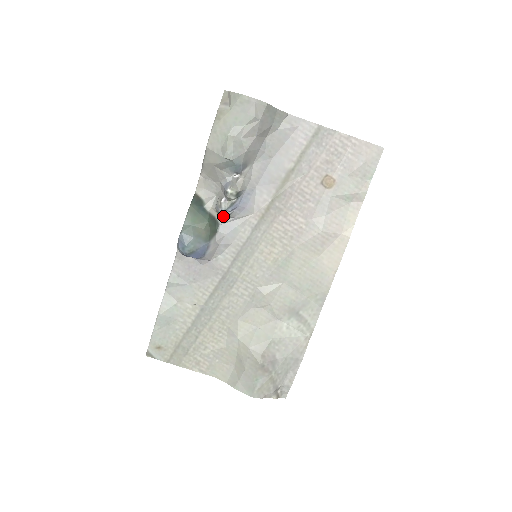
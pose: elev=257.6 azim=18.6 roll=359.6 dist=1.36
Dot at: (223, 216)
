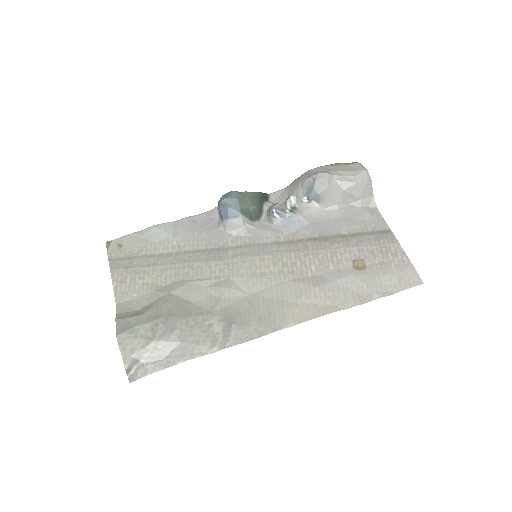
Dot at: (268, 216)
